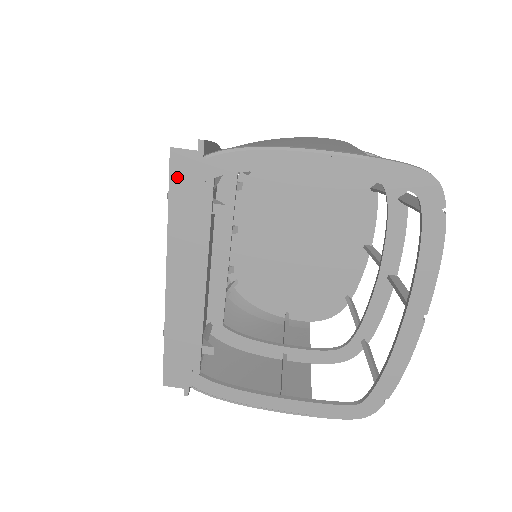
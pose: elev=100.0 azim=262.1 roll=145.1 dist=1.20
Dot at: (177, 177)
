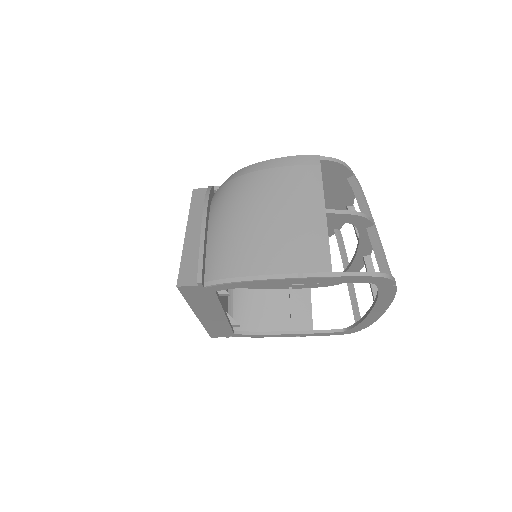
Dot at: (187, 293)
